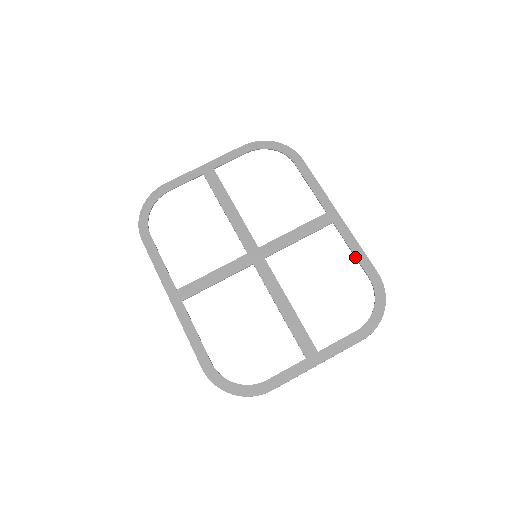
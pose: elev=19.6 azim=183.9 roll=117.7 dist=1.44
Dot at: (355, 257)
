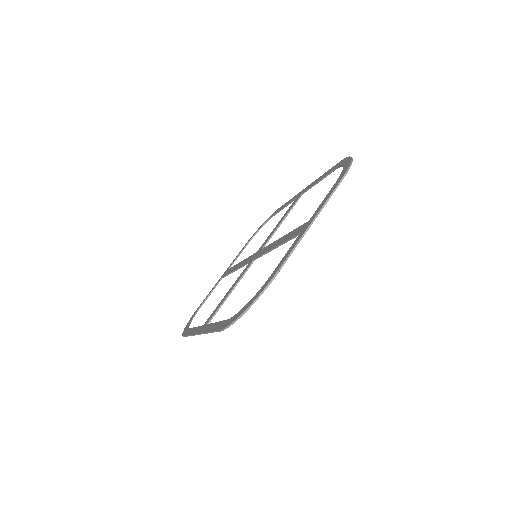
Dot at: (321, 180)
